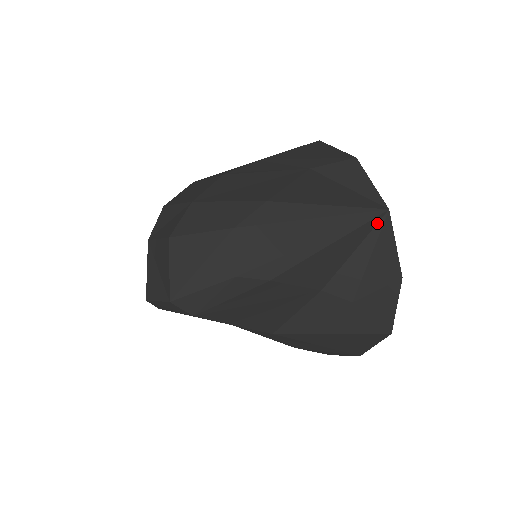
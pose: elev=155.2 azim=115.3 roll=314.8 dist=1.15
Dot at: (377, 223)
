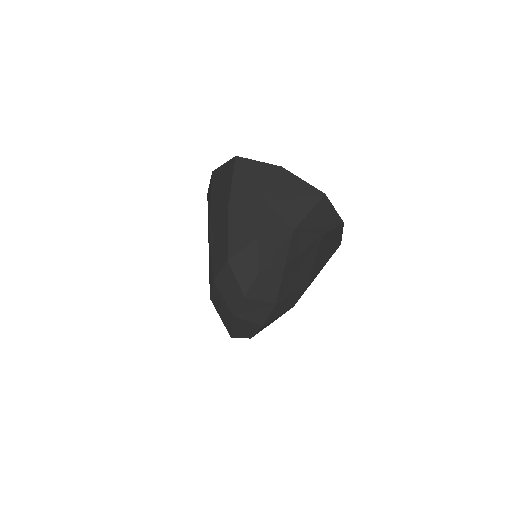
Dot at: occluded
